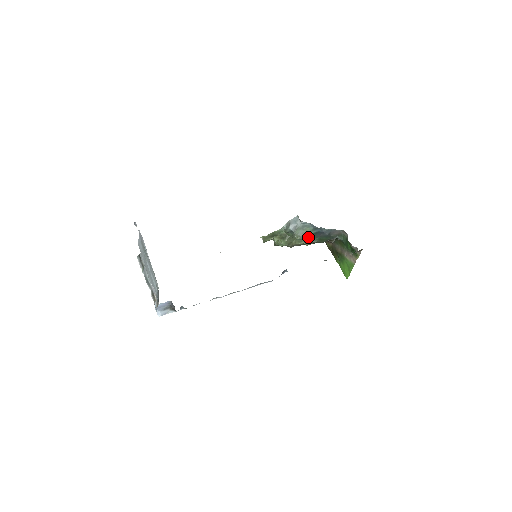
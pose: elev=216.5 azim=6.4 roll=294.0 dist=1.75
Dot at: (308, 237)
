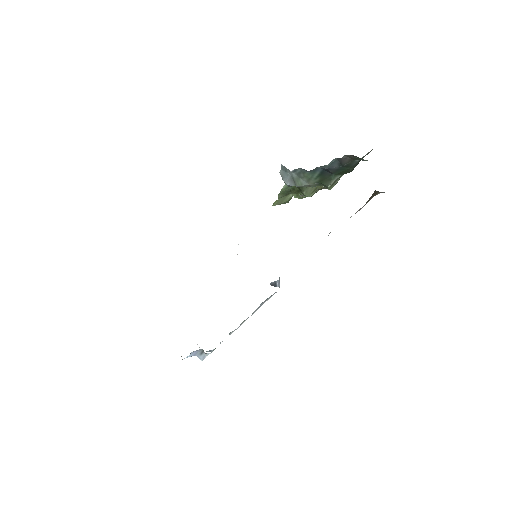
Dot at: (319, 181)
